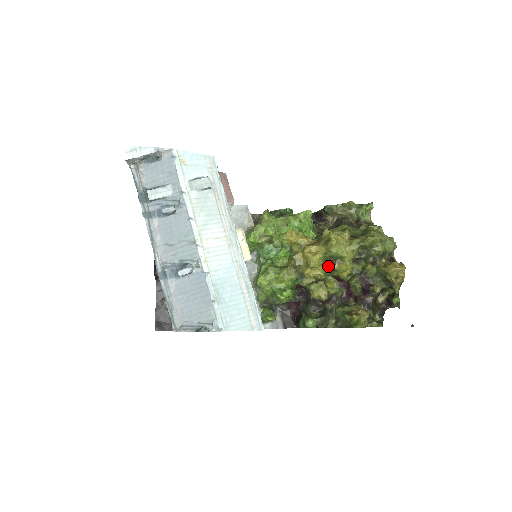
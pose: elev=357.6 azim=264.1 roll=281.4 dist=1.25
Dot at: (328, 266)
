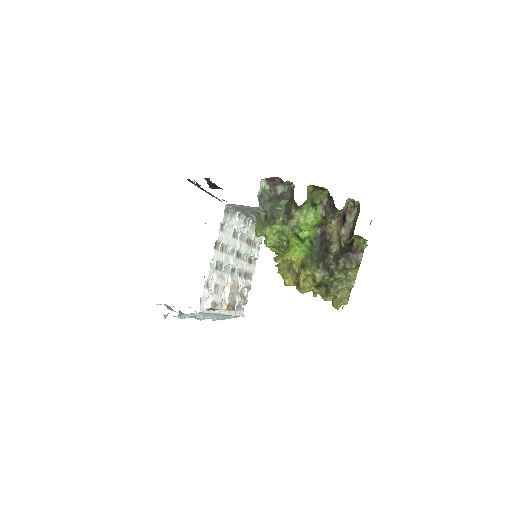
Dot at: occluded
